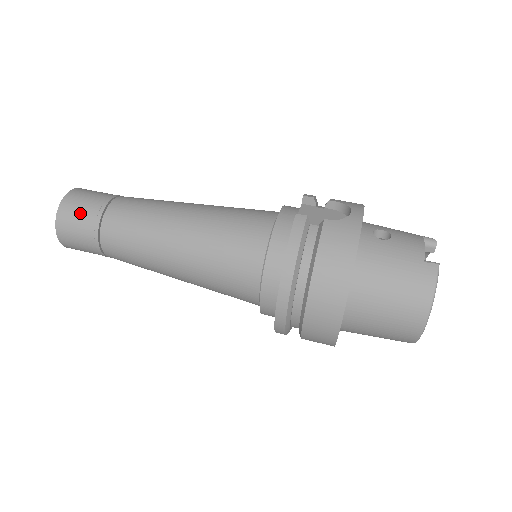
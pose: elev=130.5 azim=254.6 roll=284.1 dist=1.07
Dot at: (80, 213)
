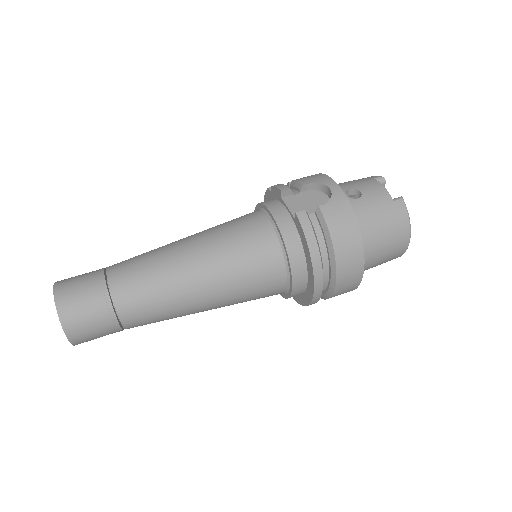
Dot at: (86, 309)
